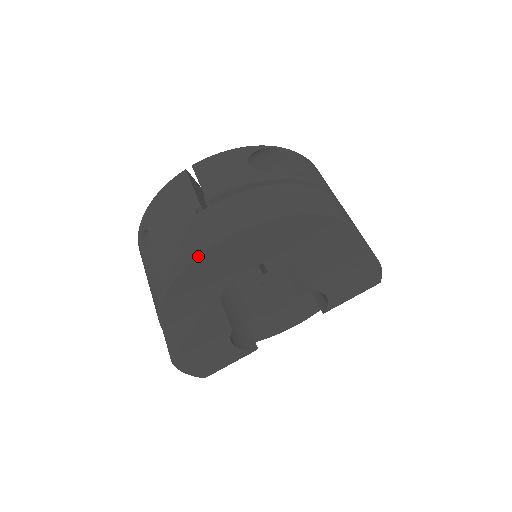
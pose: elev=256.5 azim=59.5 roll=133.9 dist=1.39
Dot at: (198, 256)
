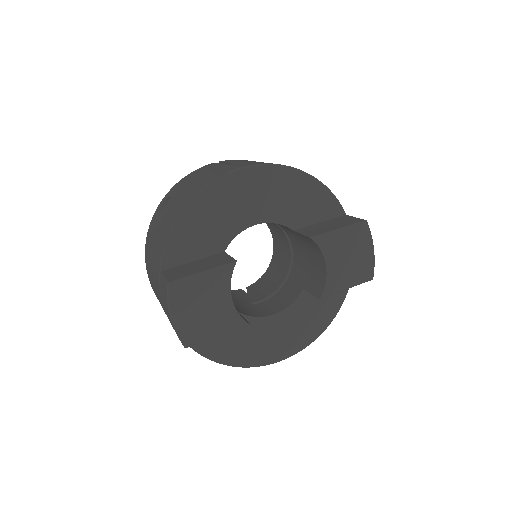
Dot at: (224, 176)
